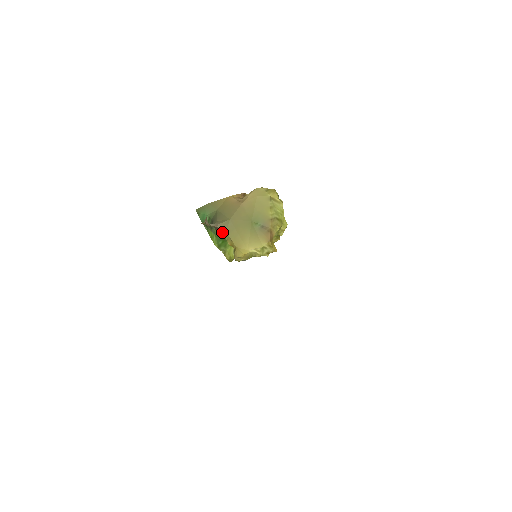
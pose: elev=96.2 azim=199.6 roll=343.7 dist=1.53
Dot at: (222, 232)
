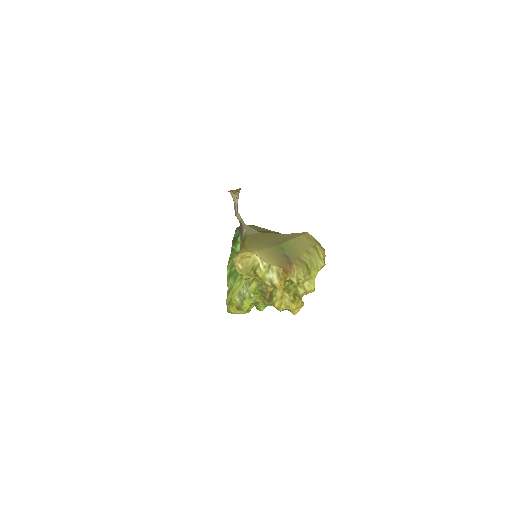
Dot at: (243, 236)
